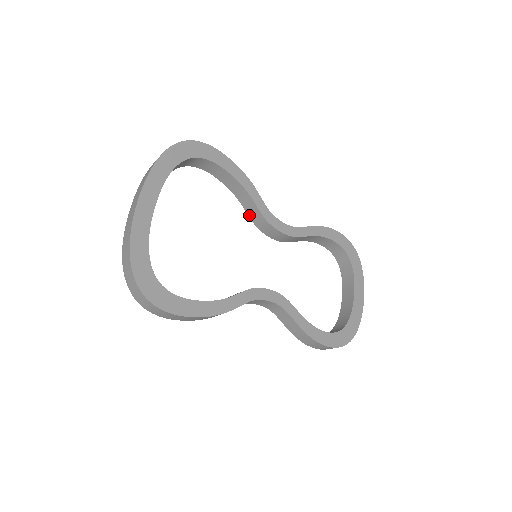
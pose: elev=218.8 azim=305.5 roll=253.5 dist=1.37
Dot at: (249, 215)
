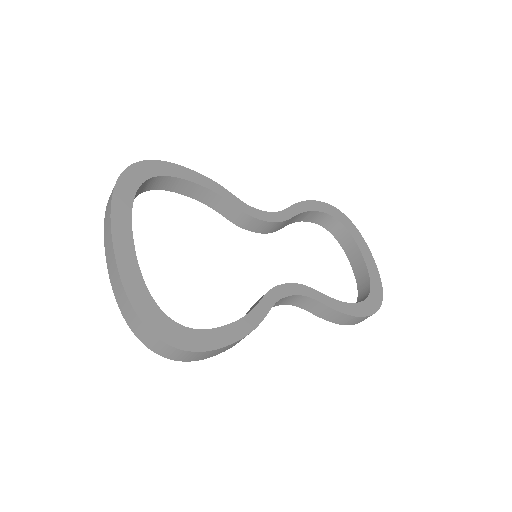
Dot at: (228, 218)
